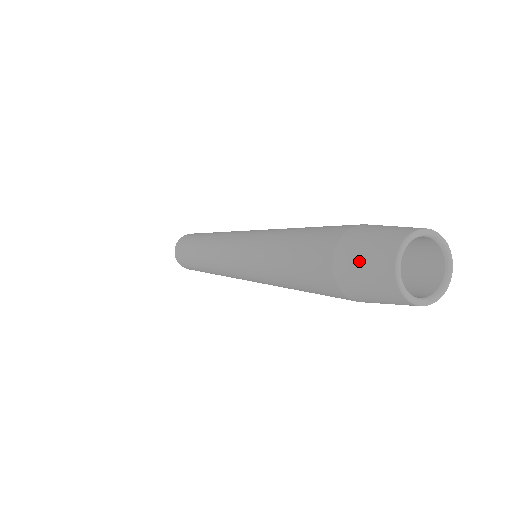
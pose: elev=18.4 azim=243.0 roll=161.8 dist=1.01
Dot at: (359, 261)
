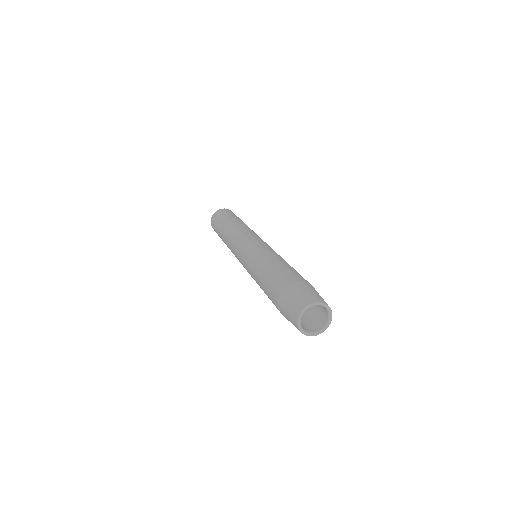
Dot at: (286, 311)
